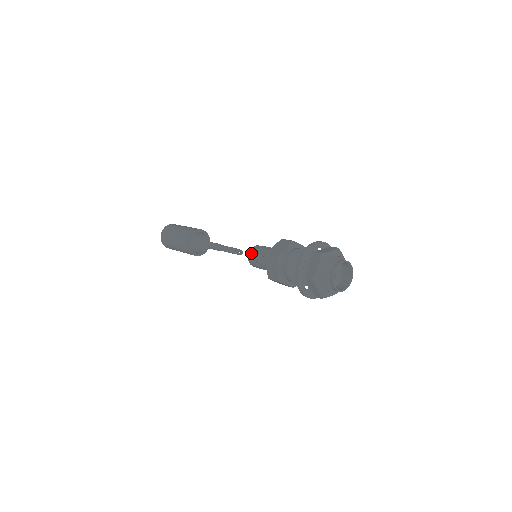
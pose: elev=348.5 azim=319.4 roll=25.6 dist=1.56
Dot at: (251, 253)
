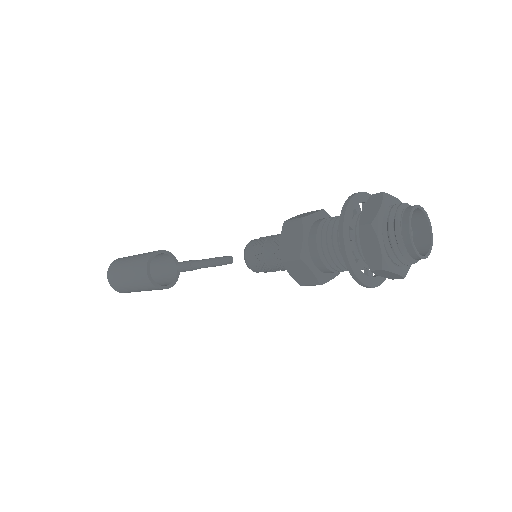
Dot at: (251, 243)
